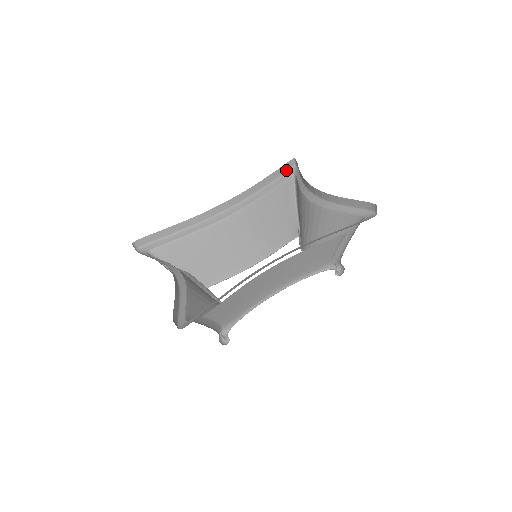
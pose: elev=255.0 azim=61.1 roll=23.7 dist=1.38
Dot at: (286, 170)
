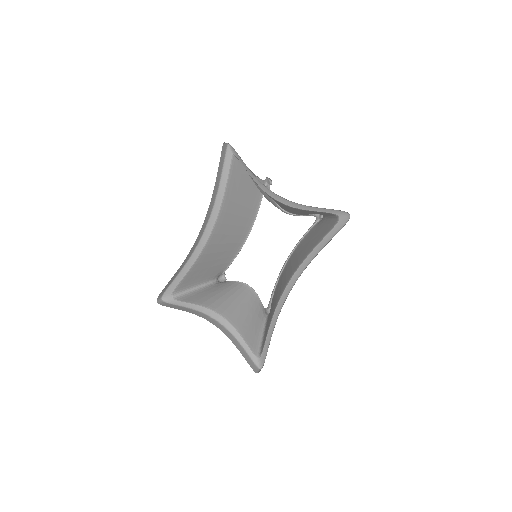
Dot at: (224, 157)
